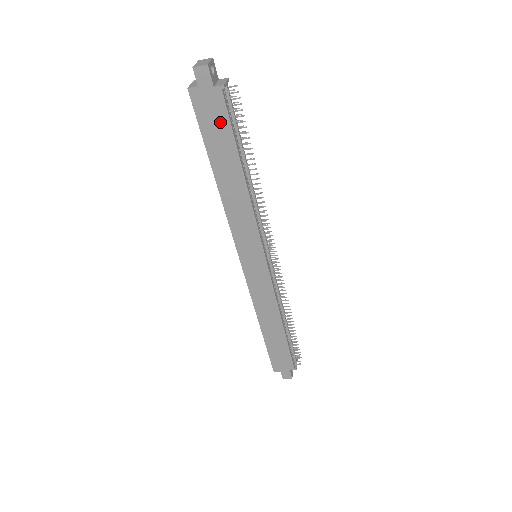
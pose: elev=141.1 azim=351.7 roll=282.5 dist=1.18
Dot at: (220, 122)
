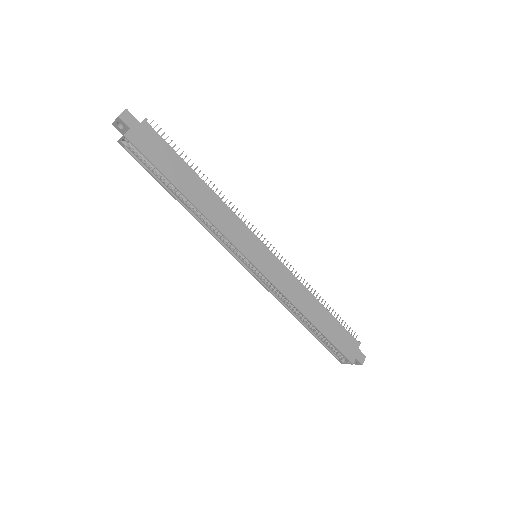
Dot at: (161, 148)
